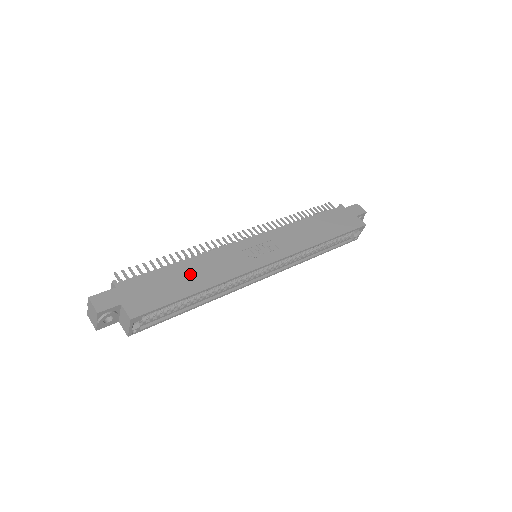
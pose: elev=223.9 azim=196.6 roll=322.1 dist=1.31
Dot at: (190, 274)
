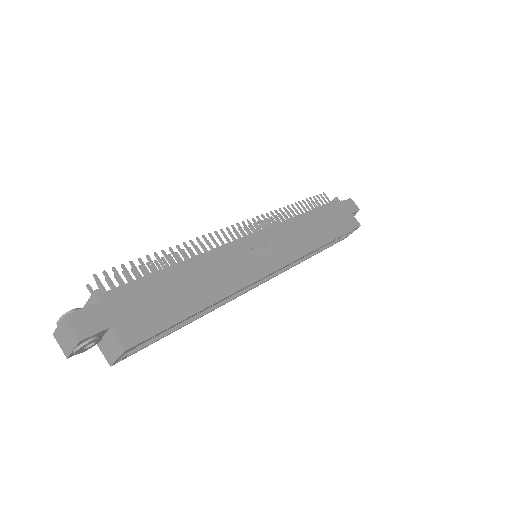
Dot at: (192, 282)
